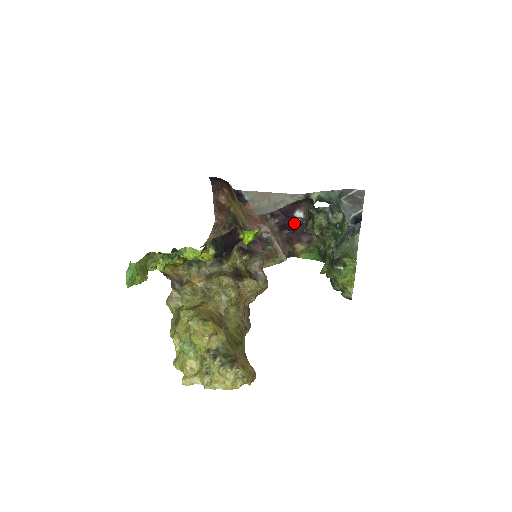
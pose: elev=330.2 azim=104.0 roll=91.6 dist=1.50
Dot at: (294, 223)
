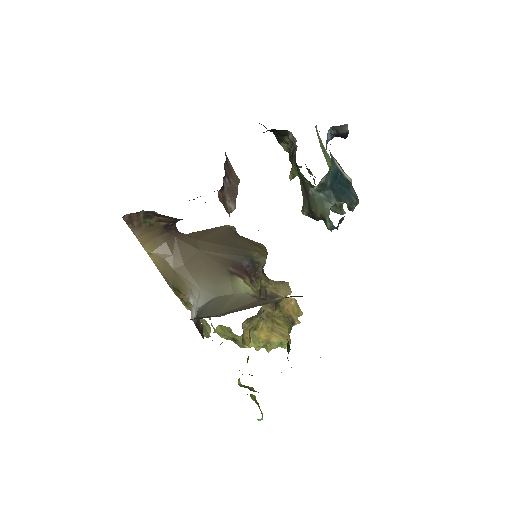
Dot at: occluded
